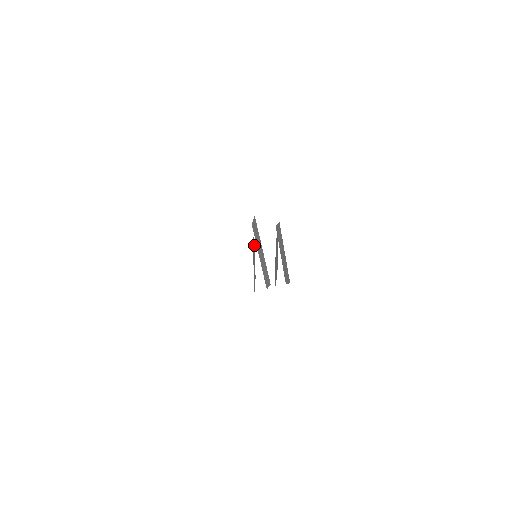
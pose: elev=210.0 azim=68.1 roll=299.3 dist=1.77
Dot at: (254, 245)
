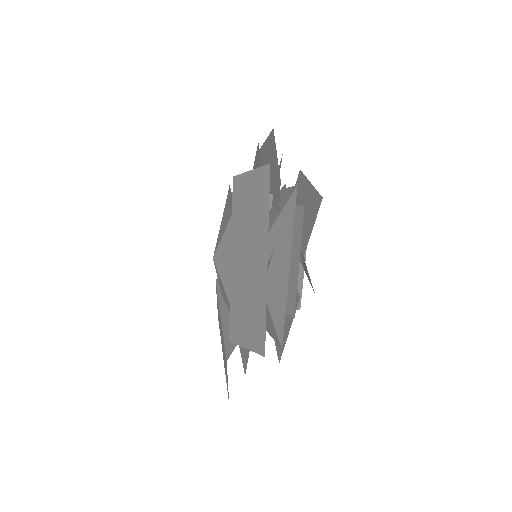
Dot at: occluded
